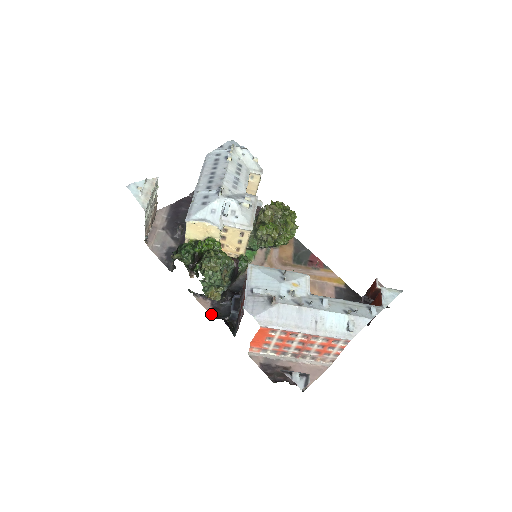
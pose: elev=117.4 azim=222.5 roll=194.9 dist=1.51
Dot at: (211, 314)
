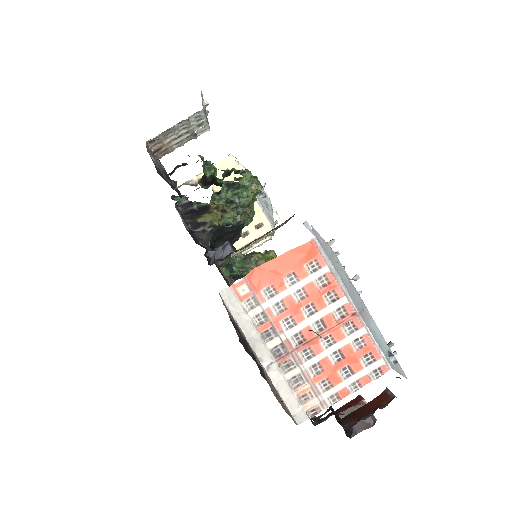
Dot at: occluded
